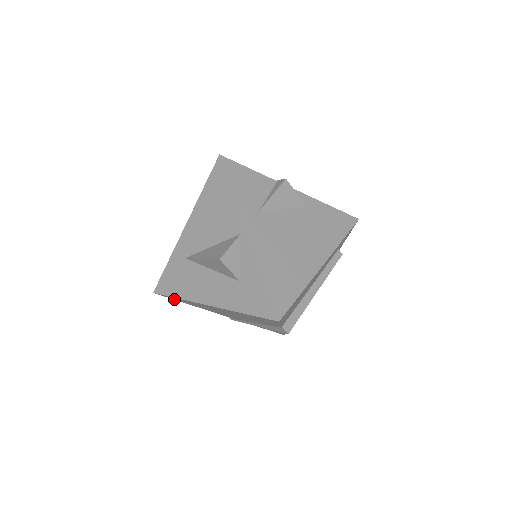
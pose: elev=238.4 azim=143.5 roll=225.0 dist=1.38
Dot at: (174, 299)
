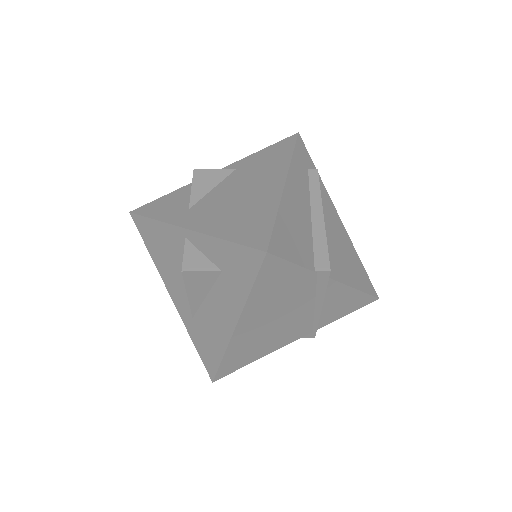
Dot at: (235, 369)
